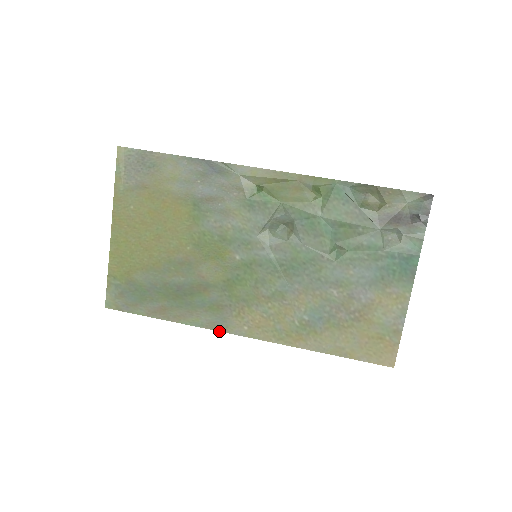
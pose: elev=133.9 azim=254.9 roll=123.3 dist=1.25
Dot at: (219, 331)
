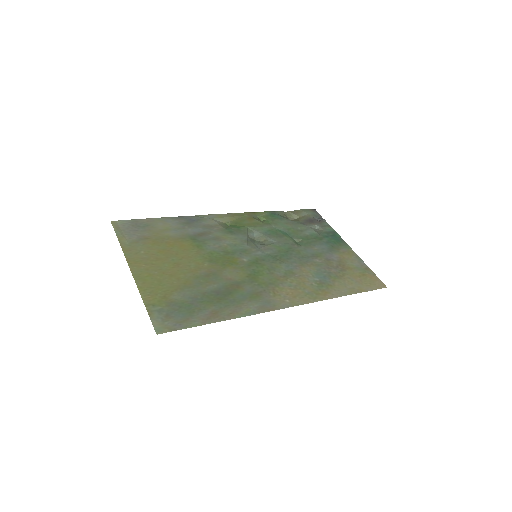
Dot at: occluded
